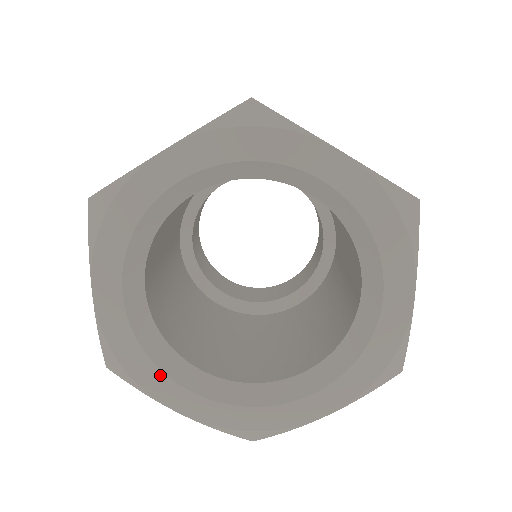
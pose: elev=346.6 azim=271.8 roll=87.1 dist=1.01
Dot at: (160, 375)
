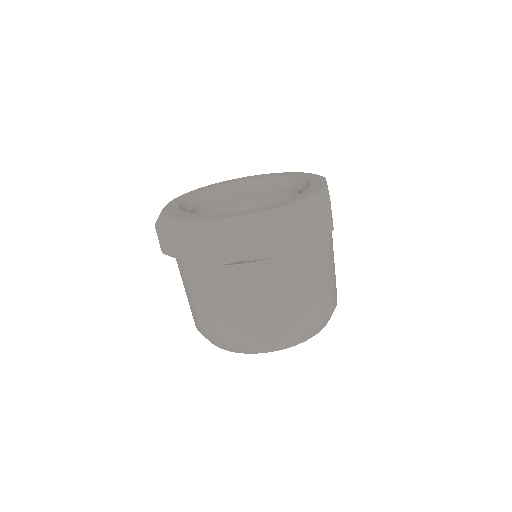
Dot at: (186, 213)
